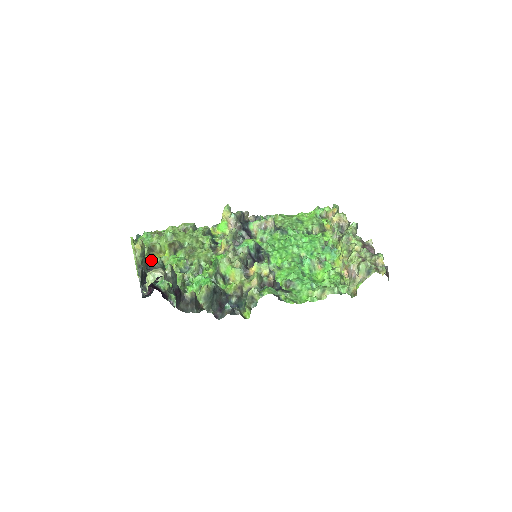
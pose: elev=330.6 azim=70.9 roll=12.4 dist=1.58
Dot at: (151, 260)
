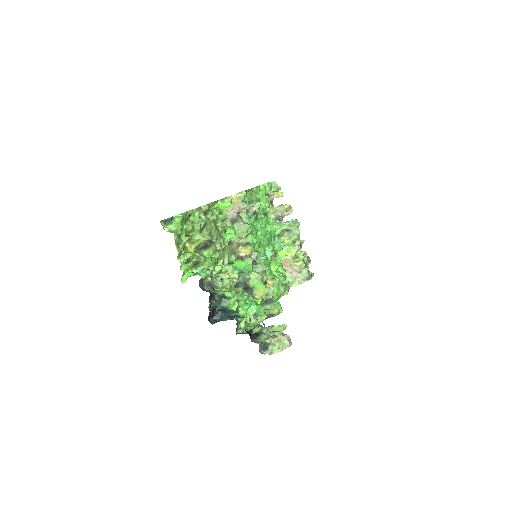
Dot at: occluded
